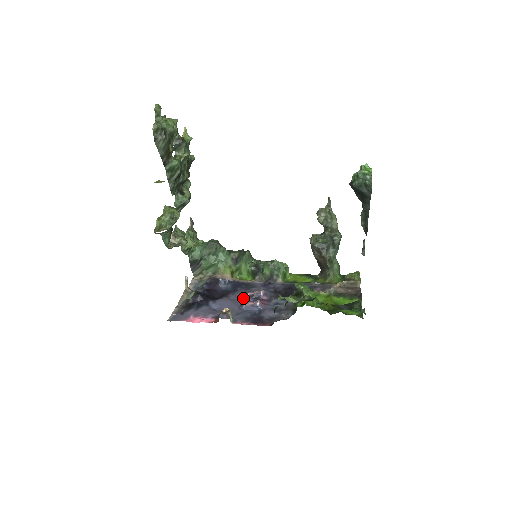
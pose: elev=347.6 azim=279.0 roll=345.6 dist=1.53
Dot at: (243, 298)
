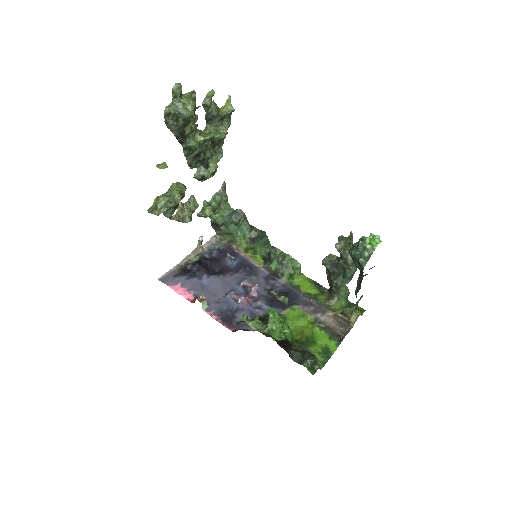
Dot at: (236, 284)
